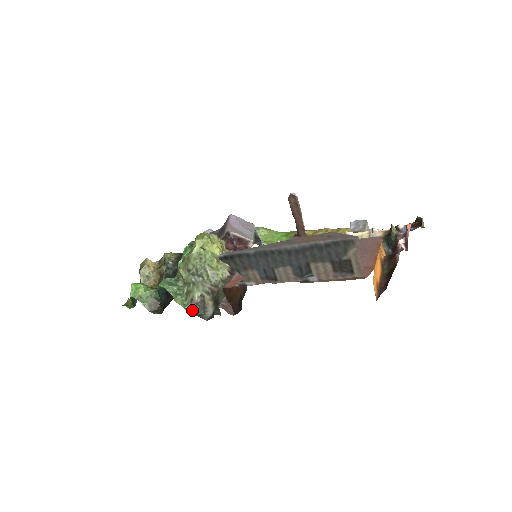
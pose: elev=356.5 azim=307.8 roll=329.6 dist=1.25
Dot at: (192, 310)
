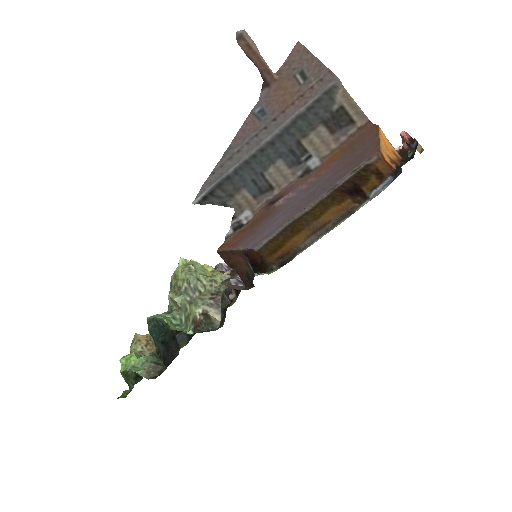
Dot at: (196, 330)
